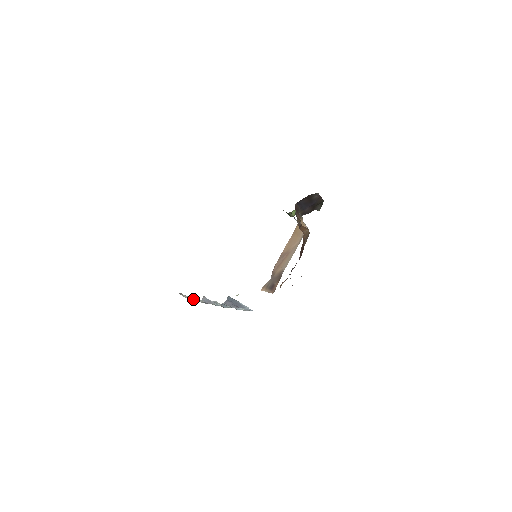
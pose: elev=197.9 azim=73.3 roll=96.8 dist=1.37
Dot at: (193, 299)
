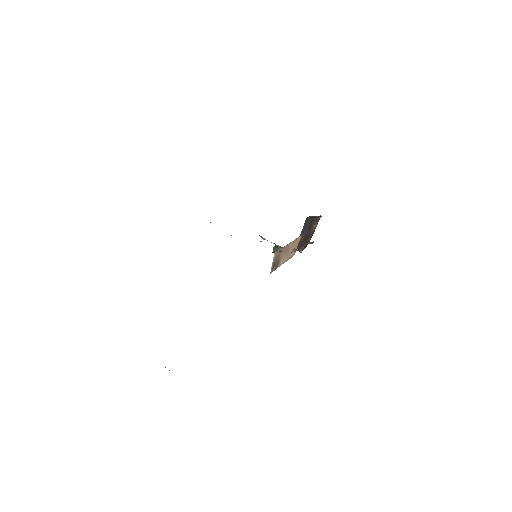
Dot at: occluded
